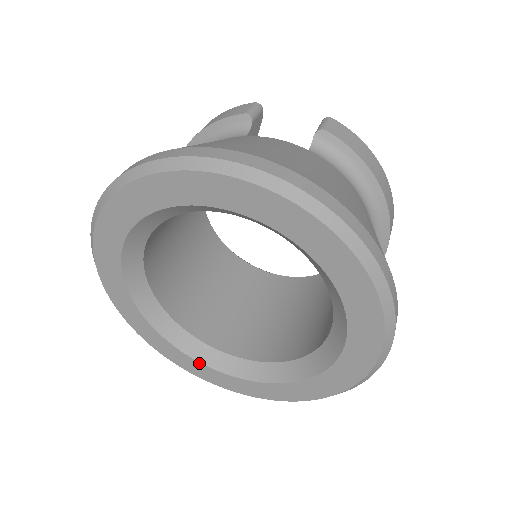
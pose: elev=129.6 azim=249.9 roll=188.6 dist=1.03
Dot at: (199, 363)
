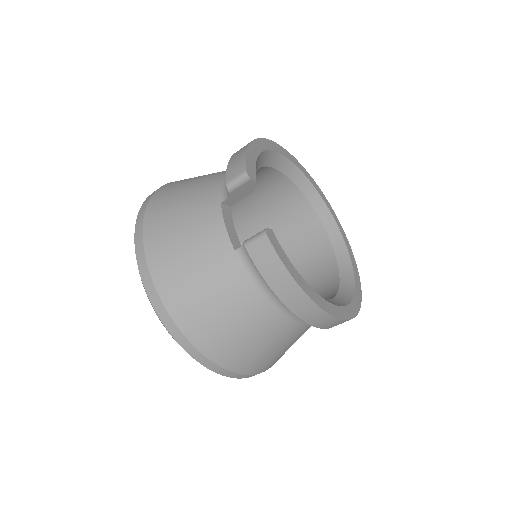
Dot at: occluded
